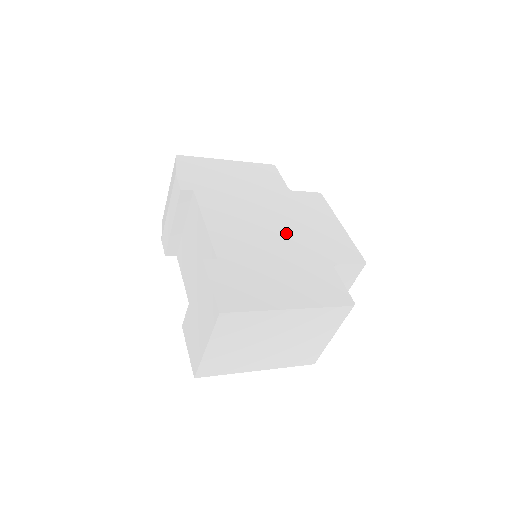
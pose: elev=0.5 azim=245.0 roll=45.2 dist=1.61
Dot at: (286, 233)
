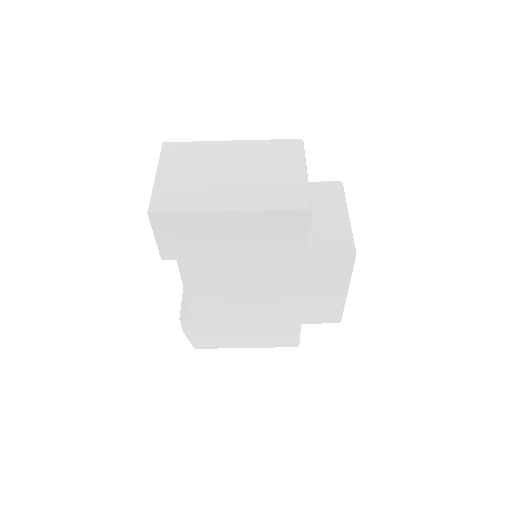
Dot at: occluded
